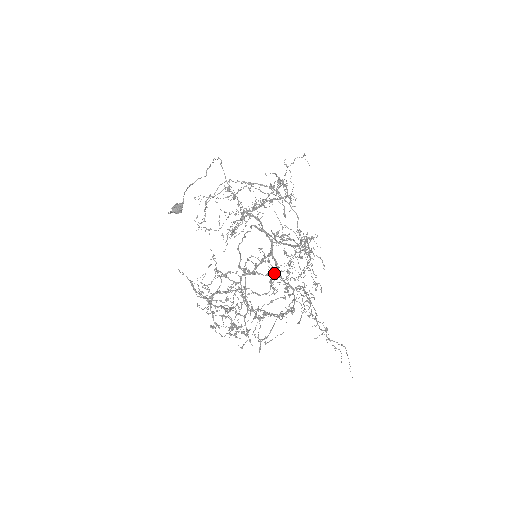
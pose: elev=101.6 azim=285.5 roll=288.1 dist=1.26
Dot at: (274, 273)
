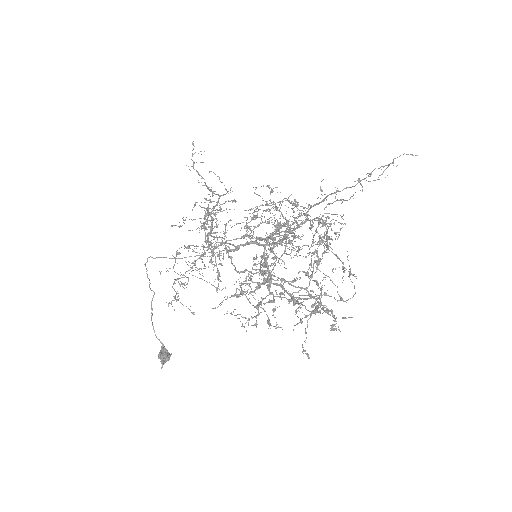
Dot at: (279, 224)
